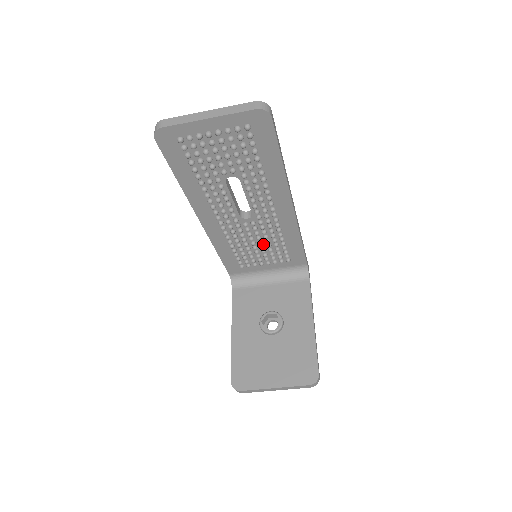
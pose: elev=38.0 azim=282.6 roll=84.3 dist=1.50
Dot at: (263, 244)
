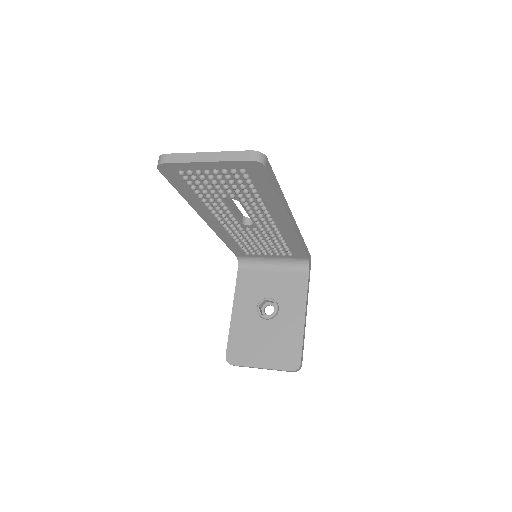
Dot at: (266, 242)
